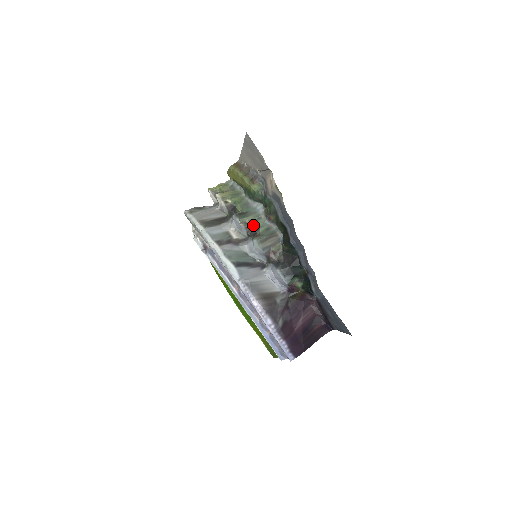
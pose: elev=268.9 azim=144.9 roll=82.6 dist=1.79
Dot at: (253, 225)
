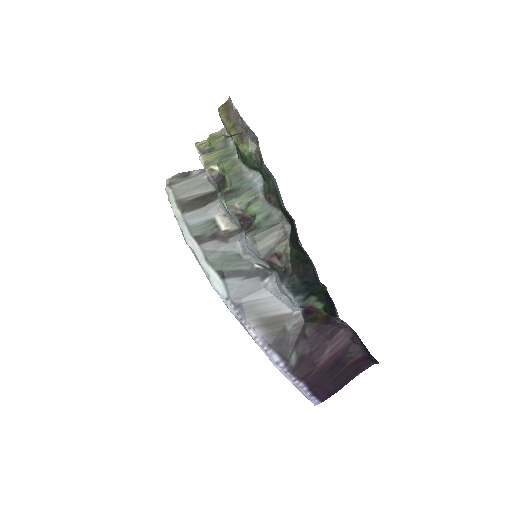
Dot at: (246, 211)
